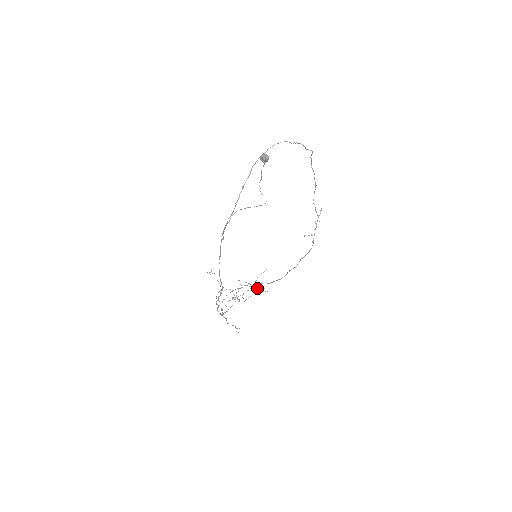
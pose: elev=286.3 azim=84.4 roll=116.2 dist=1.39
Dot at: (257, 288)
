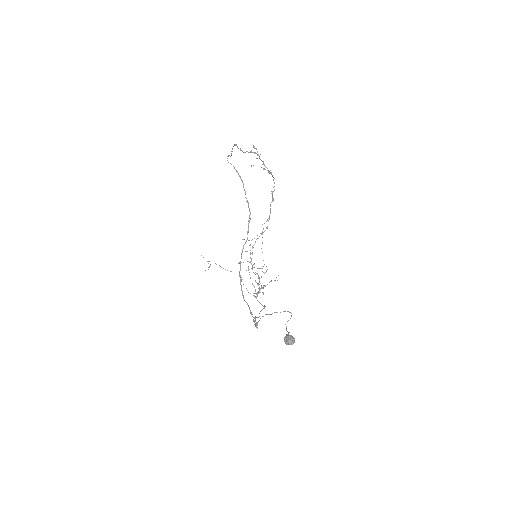
Dot at: occluded
